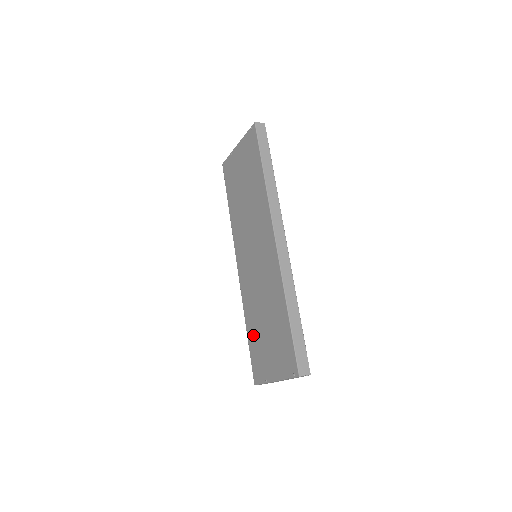
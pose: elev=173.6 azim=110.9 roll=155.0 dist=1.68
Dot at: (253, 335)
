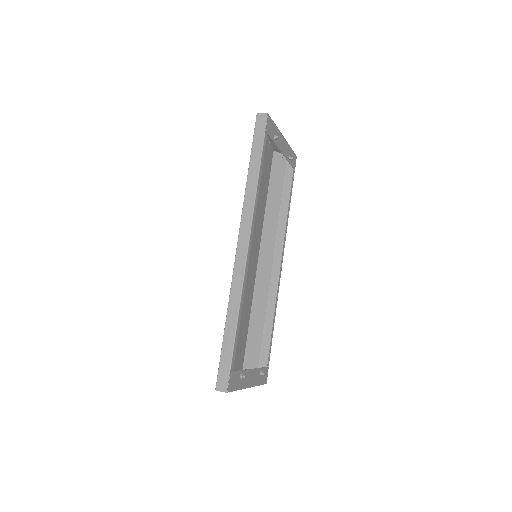
Dot at: (244, 334)
